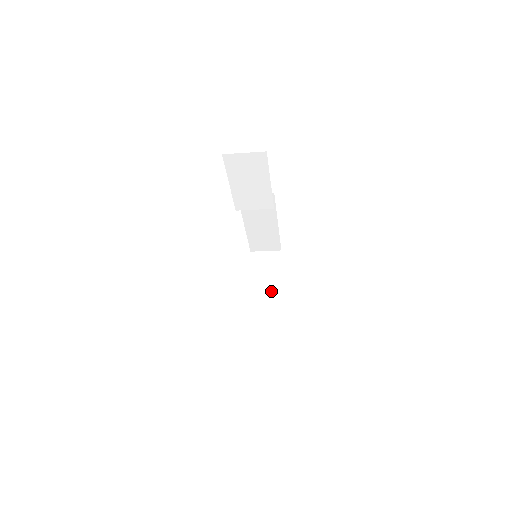
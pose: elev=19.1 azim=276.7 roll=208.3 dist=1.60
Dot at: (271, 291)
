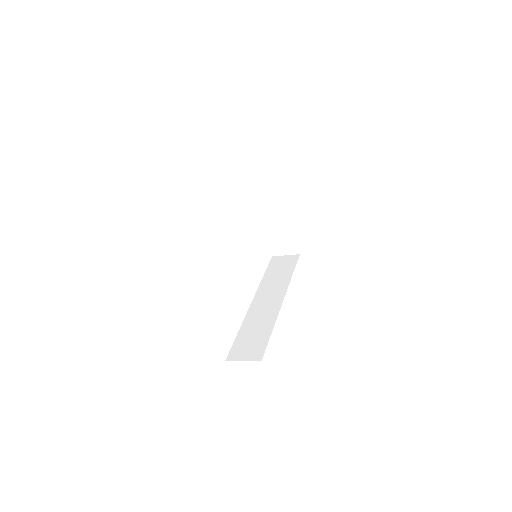
Dot at: (281, 212)
